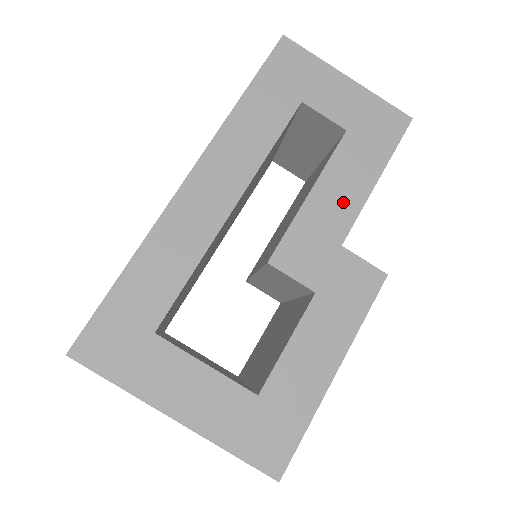
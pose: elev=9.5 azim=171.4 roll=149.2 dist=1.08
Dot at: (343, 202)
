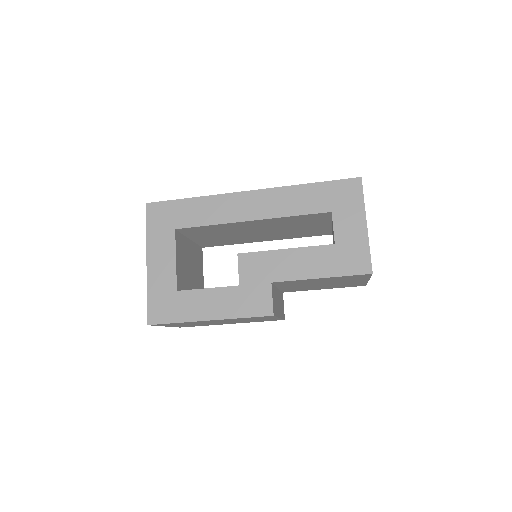
Dot at: (294, 268)
